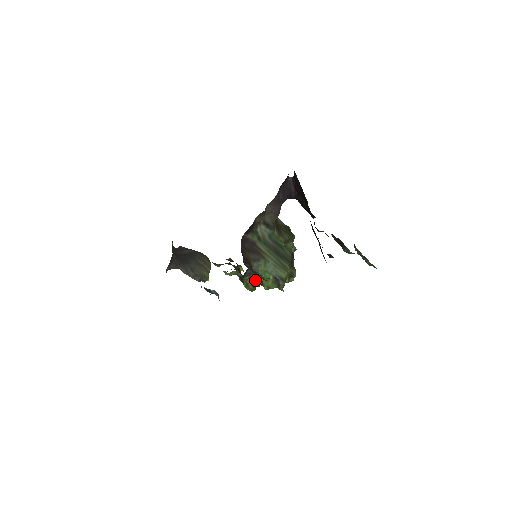
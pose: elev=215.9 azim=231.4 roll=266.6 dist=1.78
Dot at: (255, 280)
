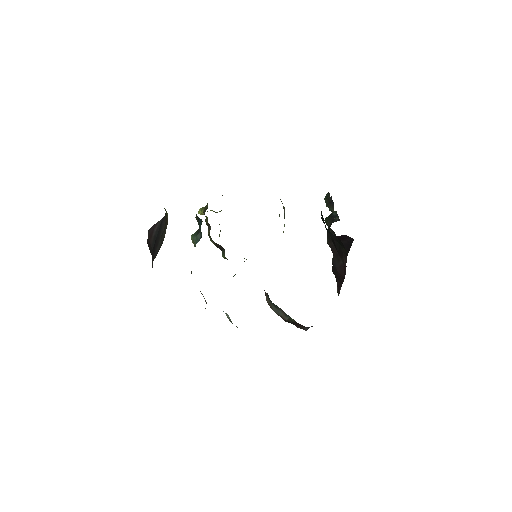
Dot at: occluded
